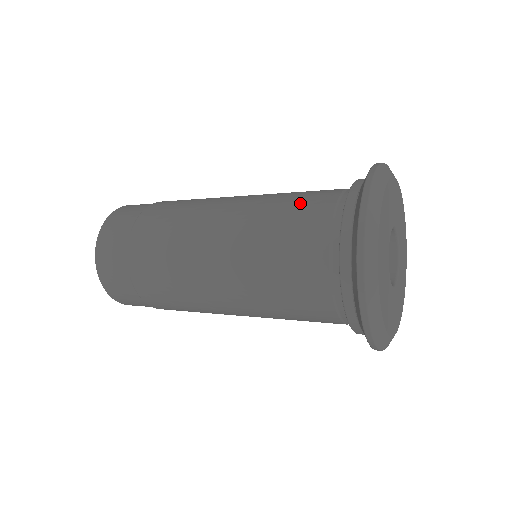
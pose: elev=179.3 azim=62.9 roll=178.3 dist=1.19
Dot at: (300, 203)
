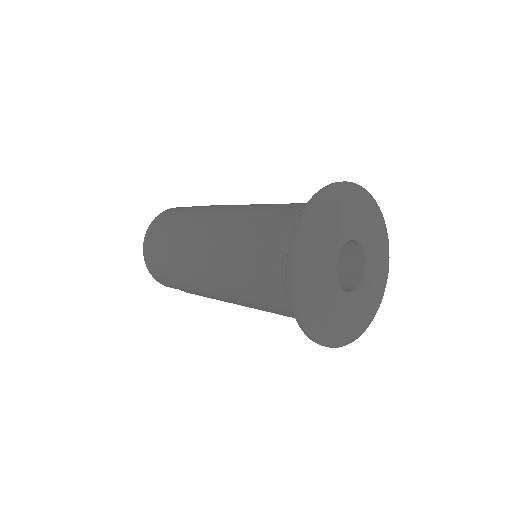
Dot at: (255, 260)
